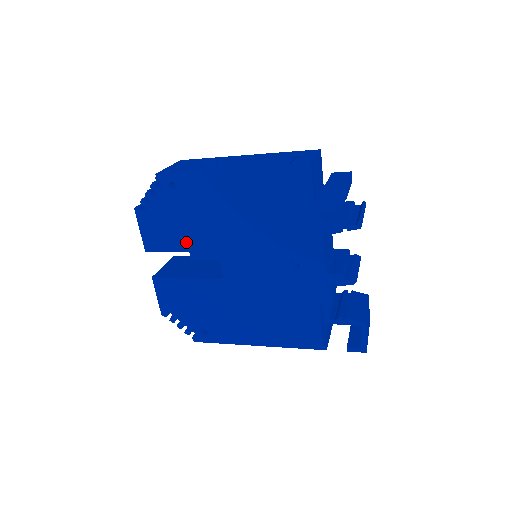
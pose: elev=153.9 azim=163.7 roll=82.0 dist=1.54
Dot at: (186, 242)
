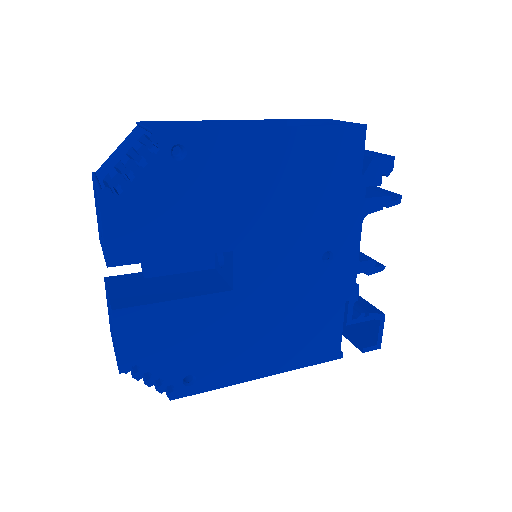
Dot at: (185, 242)
